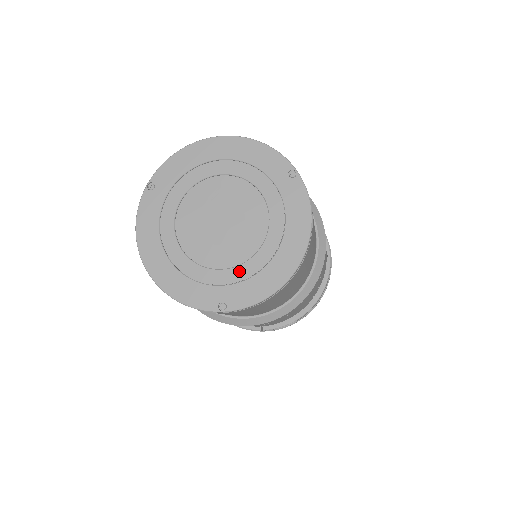
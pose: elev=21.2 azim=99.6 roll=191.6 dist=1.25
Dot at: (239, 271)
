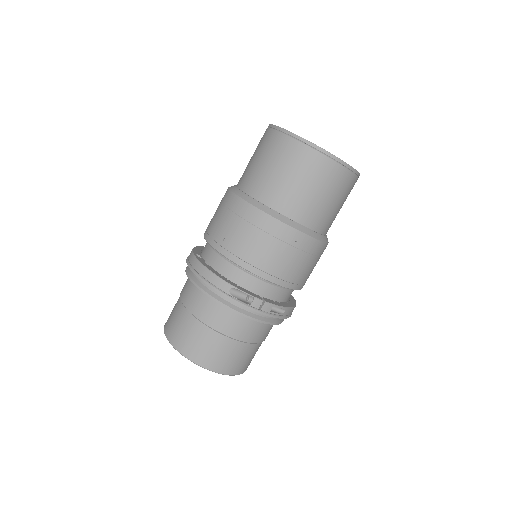
Dot at: occluded
